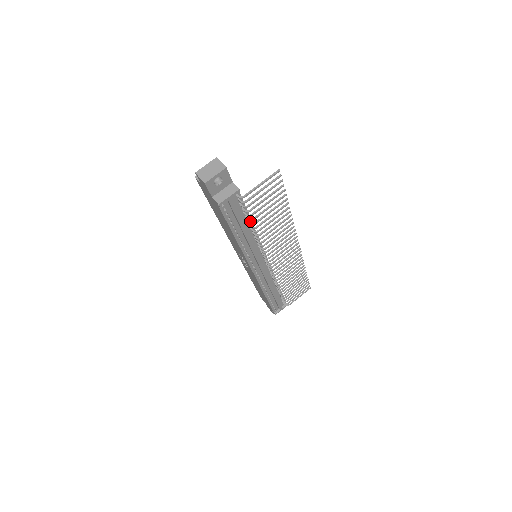
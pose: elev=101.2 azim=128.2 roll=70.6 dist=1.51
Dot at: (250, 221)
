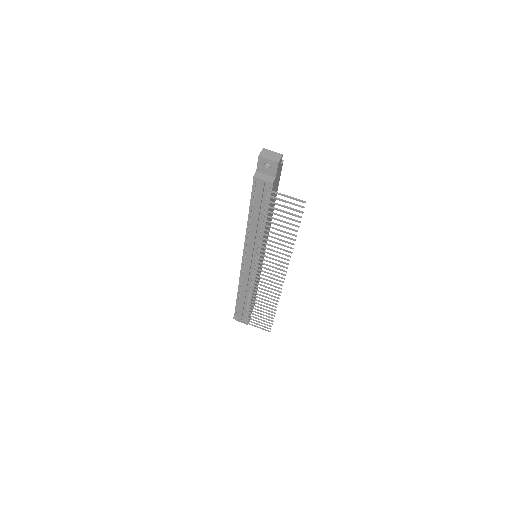
Dot at: (266, 218)
